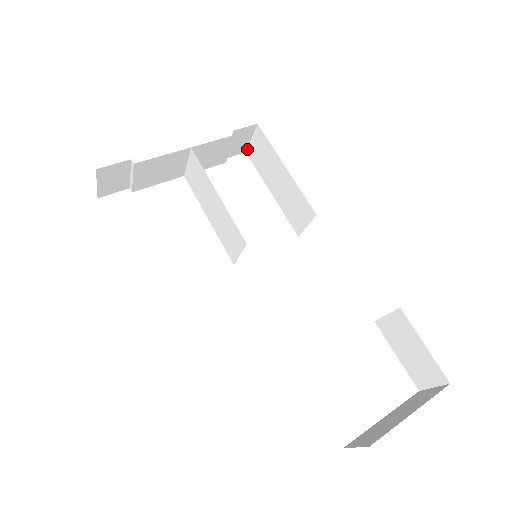
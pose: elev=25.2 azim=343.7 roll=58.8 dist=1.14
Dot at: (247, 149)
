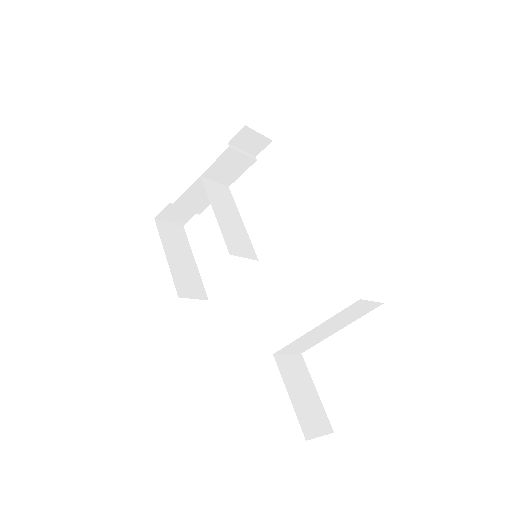
Dot at: (269, 139)
